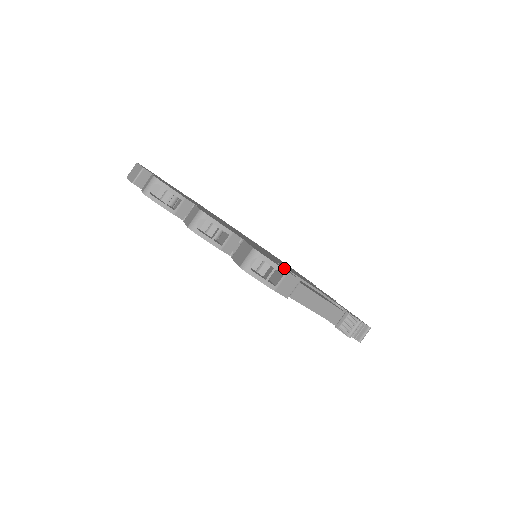
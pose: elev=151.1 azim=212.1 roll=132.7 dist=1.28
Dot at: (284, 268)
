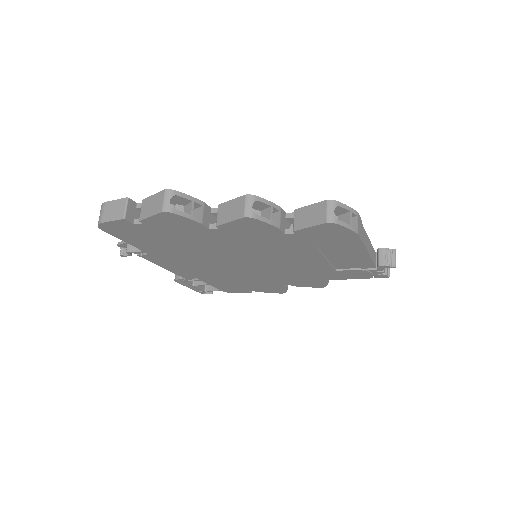
Dot at: occluded
